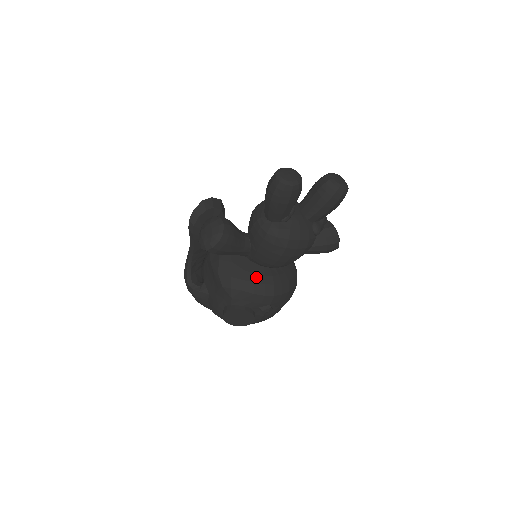
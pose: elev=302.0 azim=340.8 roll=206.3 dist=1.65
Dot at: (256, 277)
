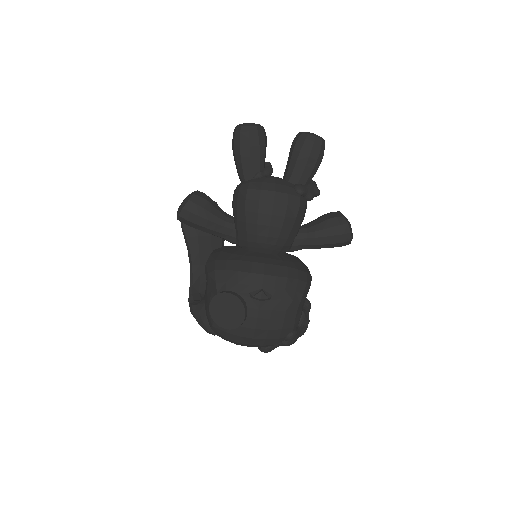
Dot at: (243, 257)
